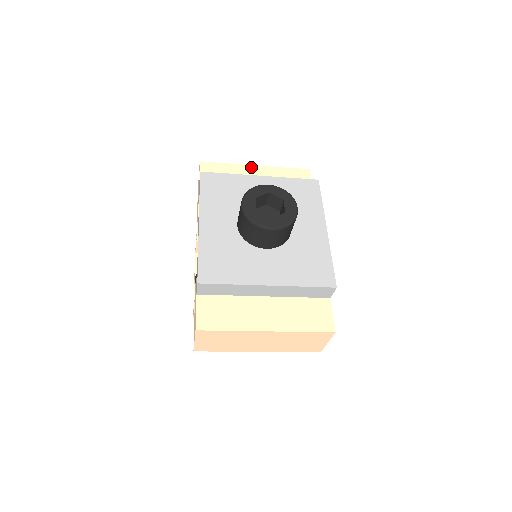
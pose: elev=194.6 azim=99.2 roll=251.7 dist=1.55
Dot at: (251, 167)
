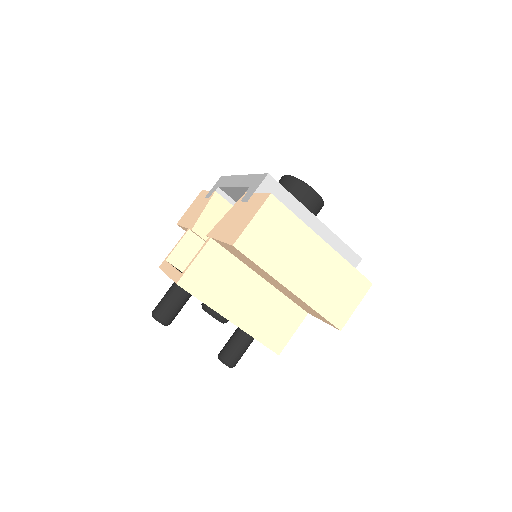
Dot at: occluded
